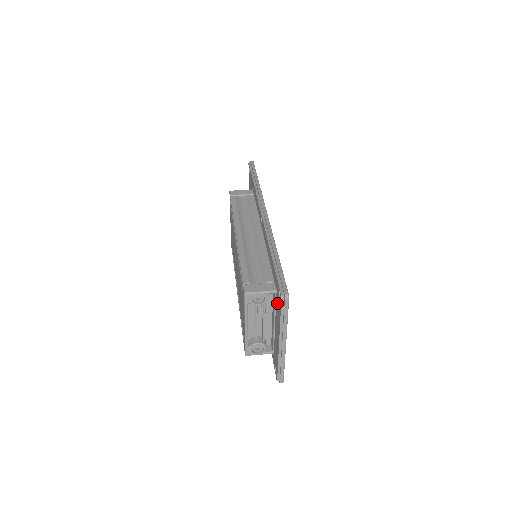
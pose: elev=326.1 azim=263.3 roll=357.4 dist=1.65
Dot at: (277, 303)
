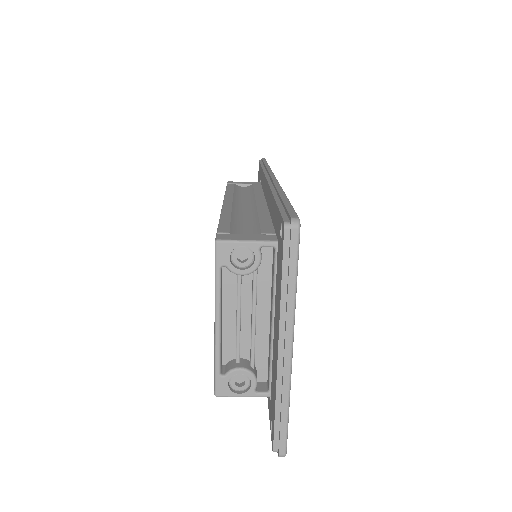
Dot at: (278, 263)
